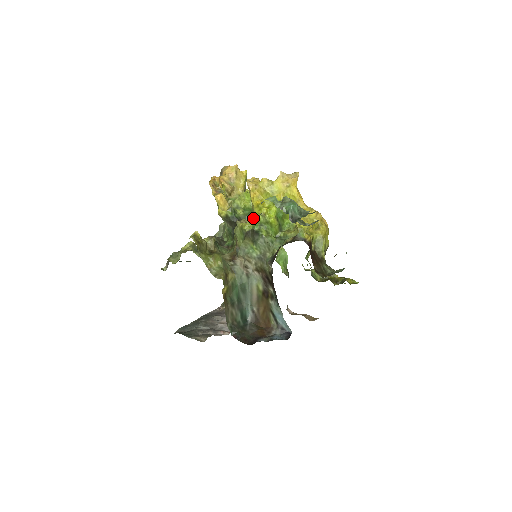
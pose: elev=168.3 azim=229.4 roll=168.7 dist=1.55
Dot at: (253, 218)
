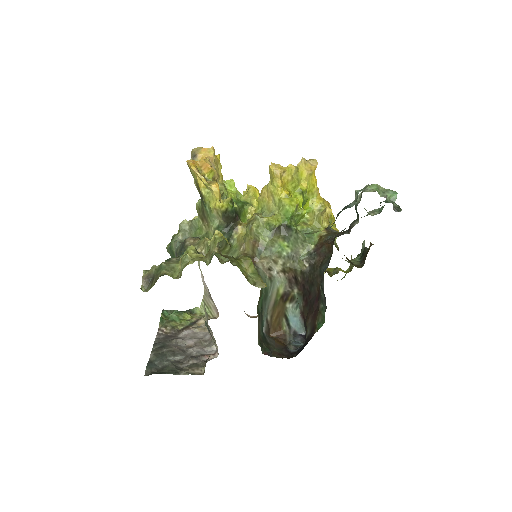
Dot at: (248, 212)
